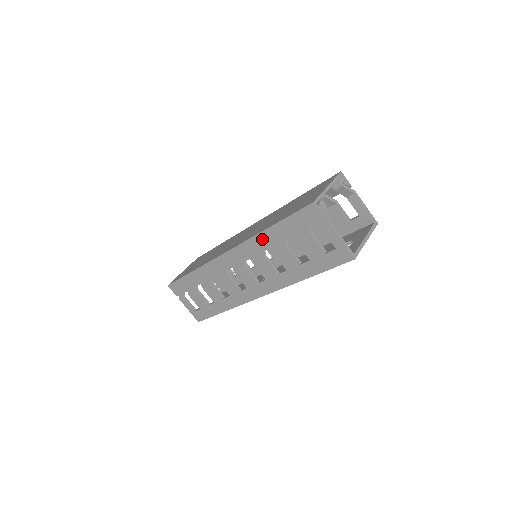
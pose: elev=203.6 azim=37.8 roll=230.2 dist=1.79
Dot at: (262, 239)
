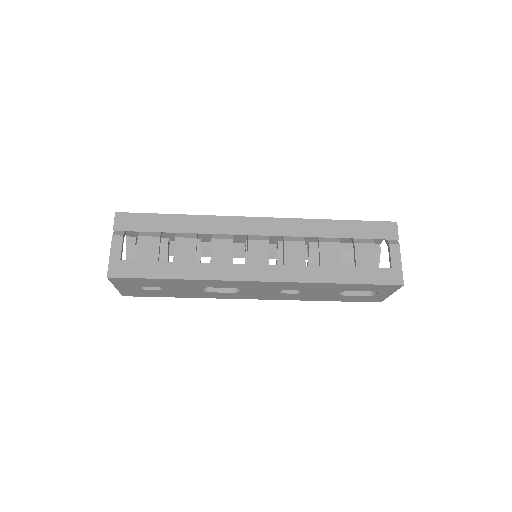
Dot at: (318, 225)
